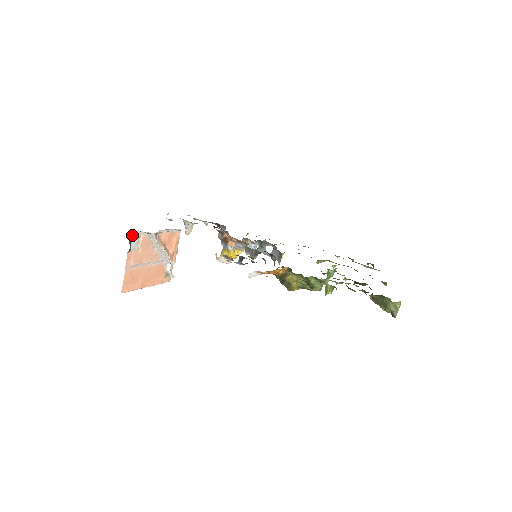
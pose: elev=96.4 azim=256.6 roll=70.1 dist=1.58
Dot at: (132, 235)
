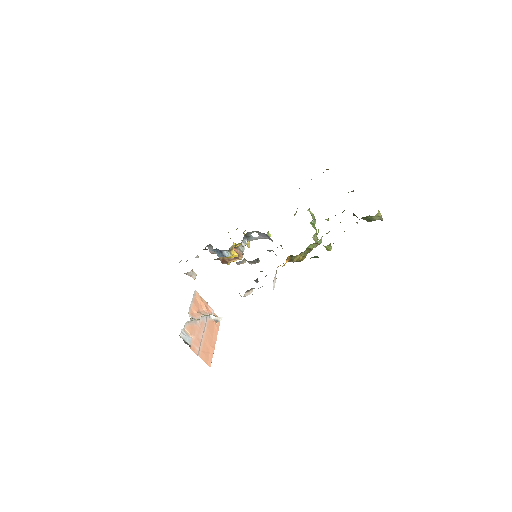
Dot at: (181, 337)
